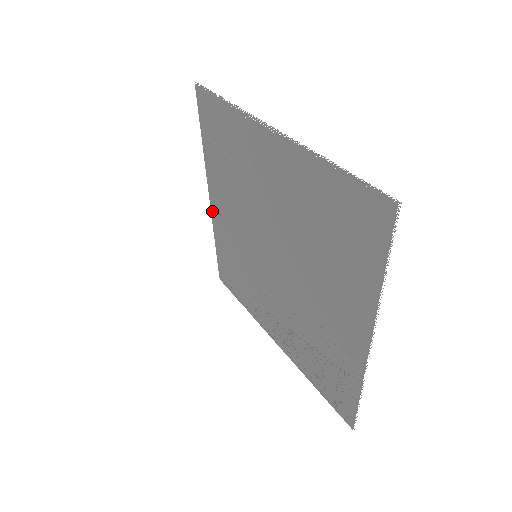
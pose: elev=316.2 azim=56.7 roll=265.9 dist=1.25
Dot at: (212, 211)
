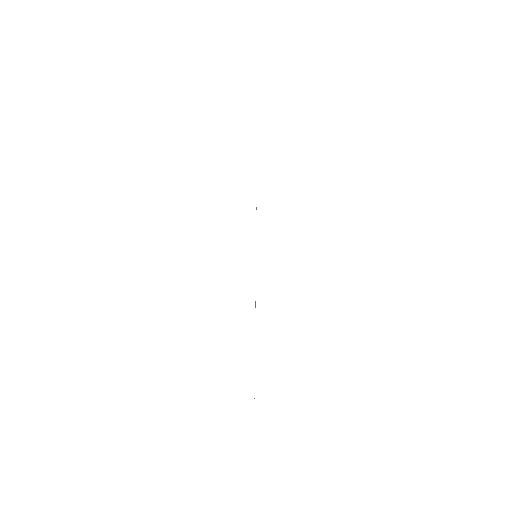
Dot at: occluded
